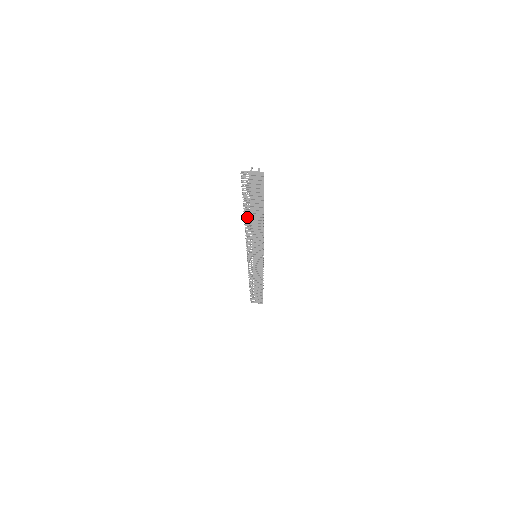
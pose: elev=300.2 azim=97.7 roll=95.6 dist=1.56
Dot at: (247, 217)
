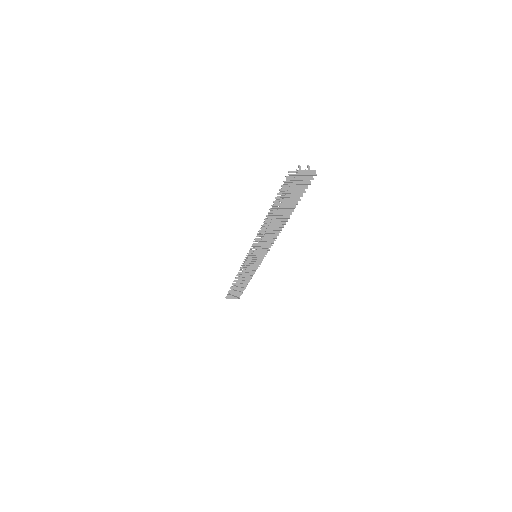
Dot at: (268, 219)
